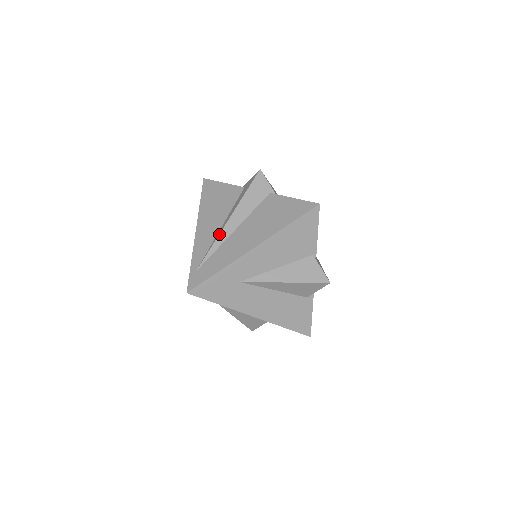
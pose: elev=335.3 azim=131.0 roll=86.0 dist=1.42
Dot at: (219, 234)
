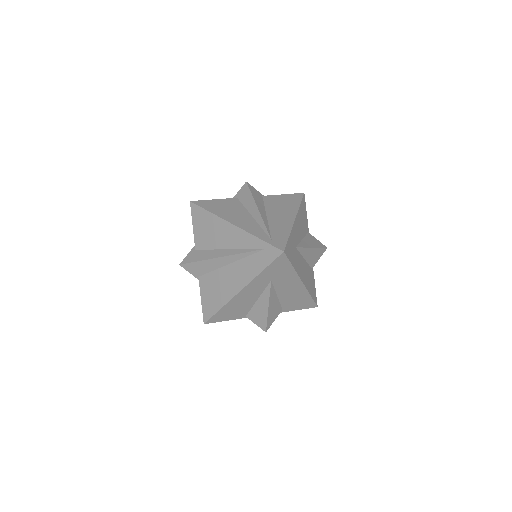
Dot at: (262, 217)
